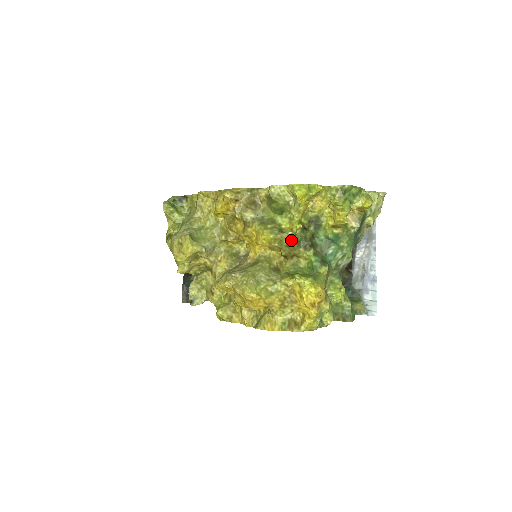
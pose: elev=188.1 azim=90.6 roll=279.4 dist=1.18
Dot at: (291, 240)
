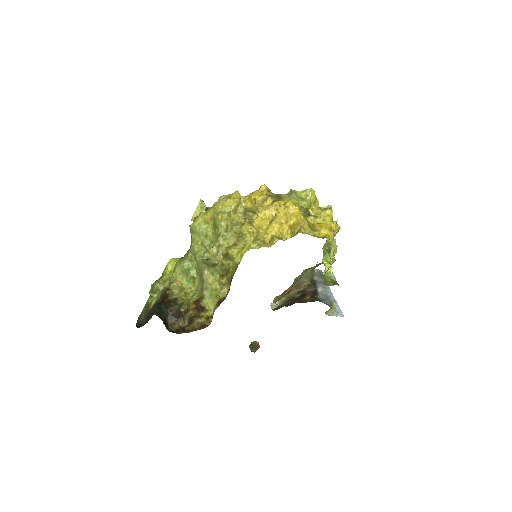
Dot at: (306, 210)
